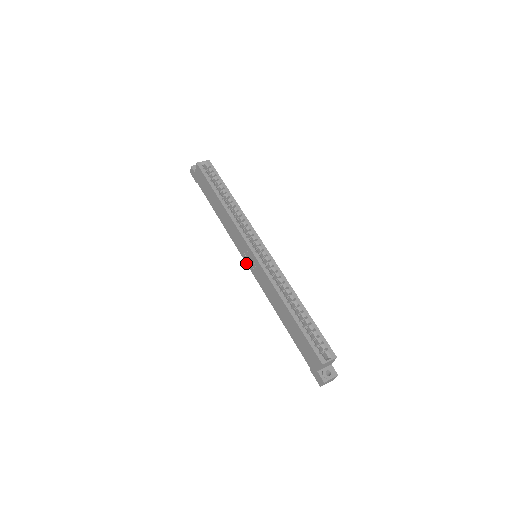
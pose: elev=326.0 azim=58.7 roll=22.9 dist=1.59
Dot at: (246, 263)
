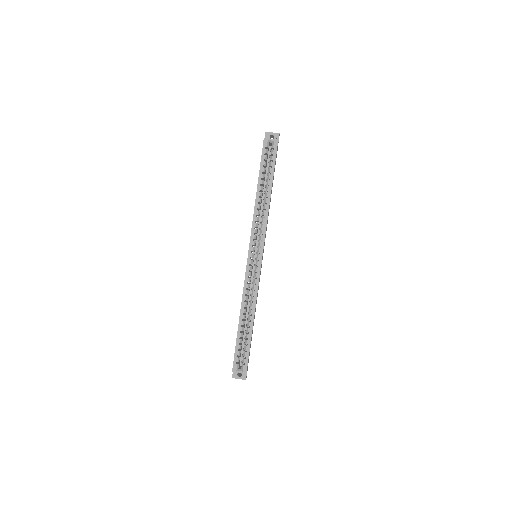
Dot at: occluded
